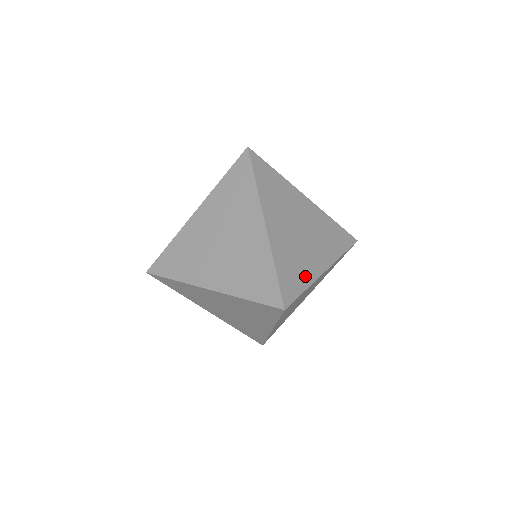
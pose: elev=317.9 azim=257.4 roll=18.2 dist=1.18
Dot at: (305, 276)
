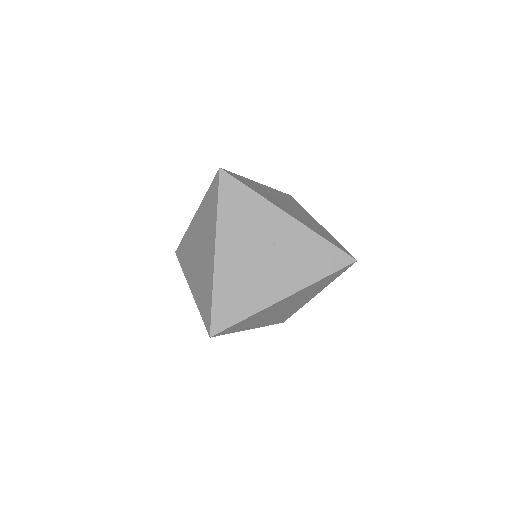
Dot at: (250, 305)
